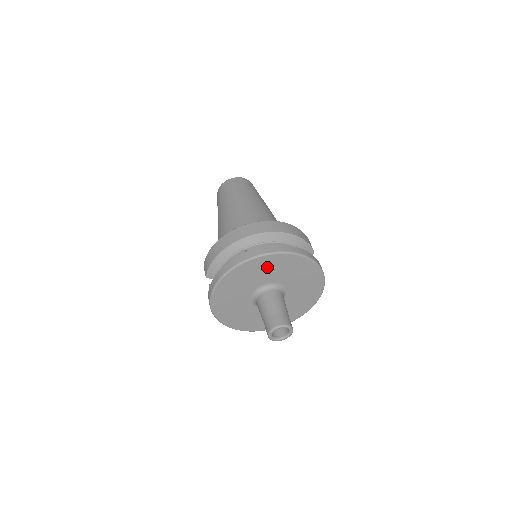
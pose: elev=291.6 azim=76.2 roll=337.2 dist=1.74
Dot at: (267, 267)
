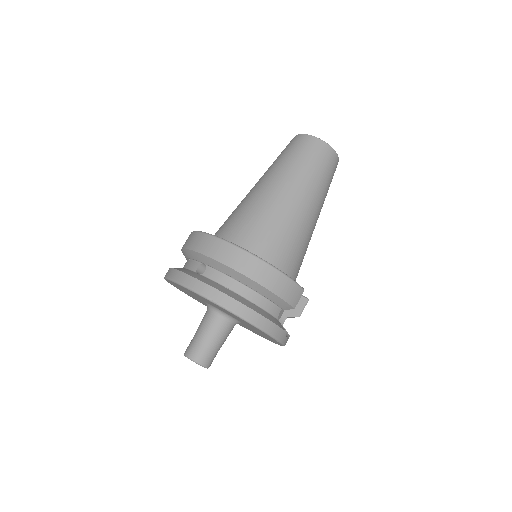
Dot at: (210, 302)
